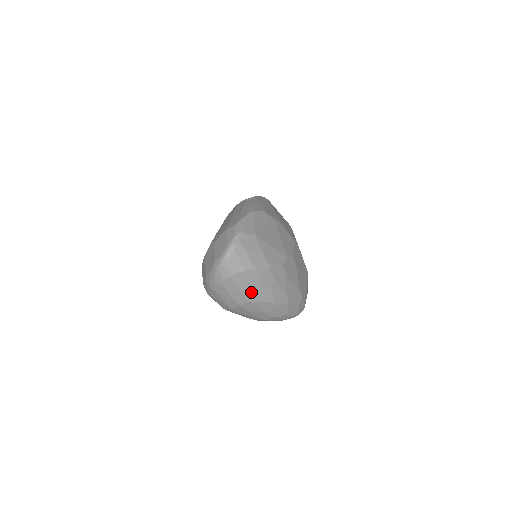
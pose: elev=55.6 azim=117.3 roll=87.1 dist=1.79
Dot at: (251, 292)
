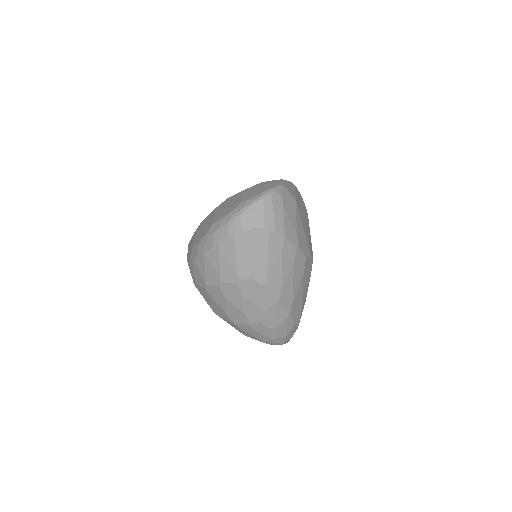
Dot at: (263, 266)
